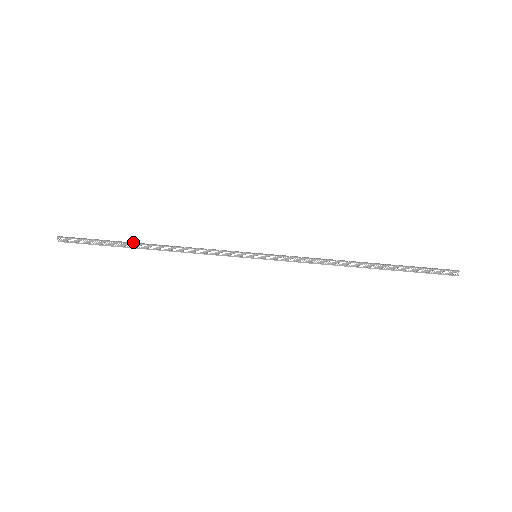
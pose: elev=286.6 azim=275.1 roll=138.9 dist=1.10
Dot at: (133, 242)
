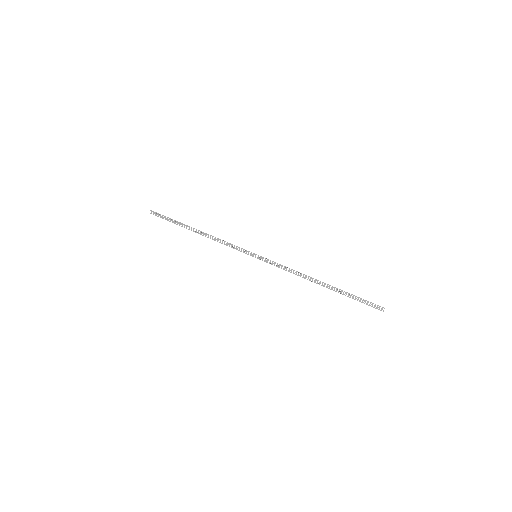
Dot at: (189, 226)
